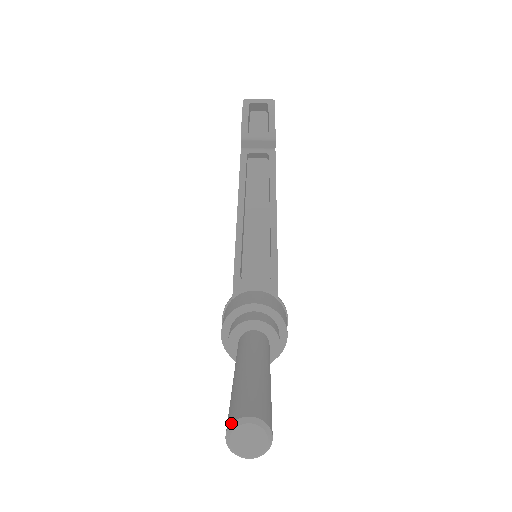
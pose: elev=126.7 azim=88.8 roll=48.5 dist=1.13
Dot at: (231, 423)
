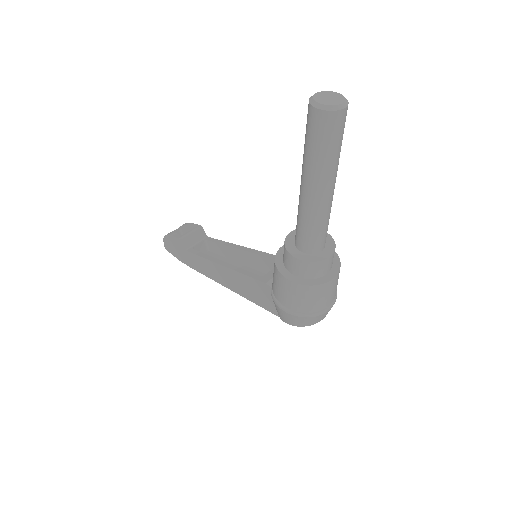
Dot at: (309, 102)
